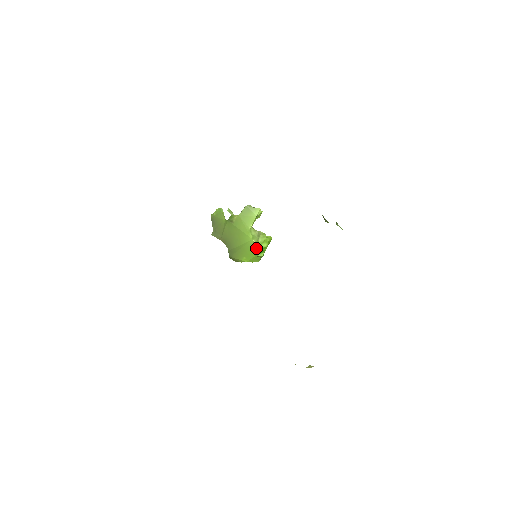
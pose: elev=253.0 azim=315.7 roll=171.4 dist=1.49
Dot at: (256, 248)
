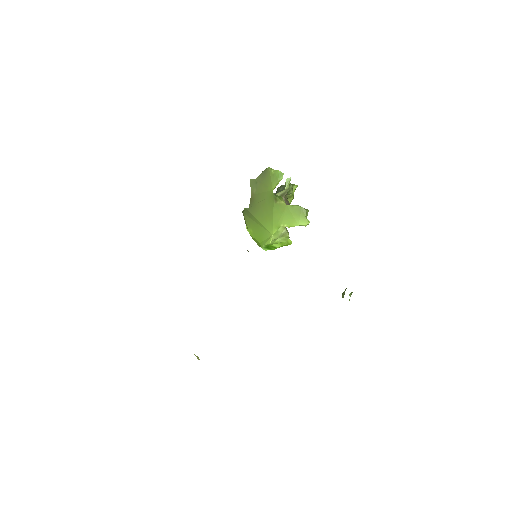
Dot at: (267, 243)
